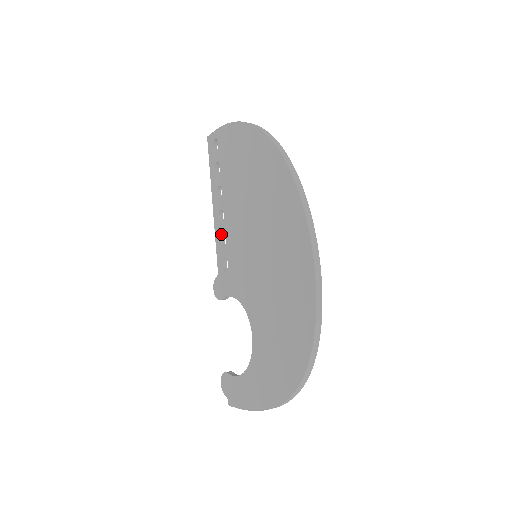
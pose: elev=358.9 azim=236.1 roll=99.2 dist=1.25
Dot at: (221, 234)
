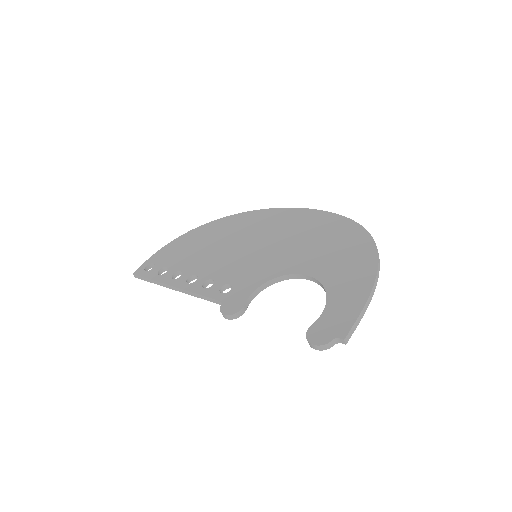
Dot at: (202, 284)
